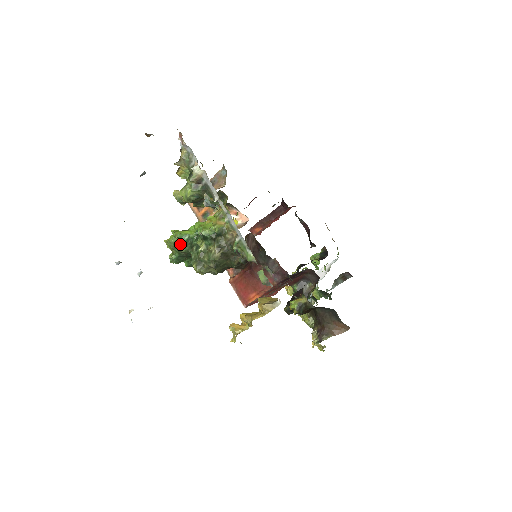
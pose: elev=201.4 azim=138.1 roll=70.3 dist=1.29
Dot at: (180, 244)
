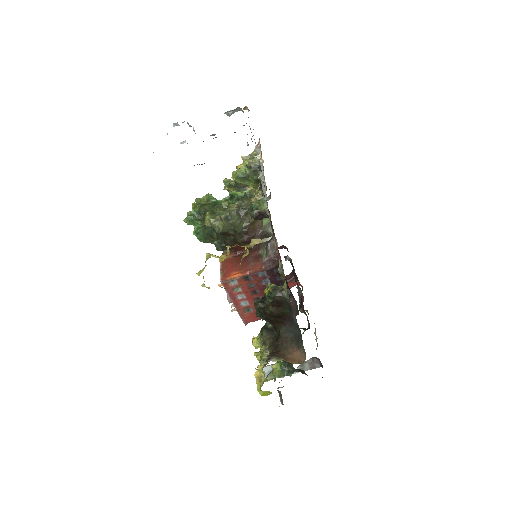
Dot at: (206, 202)
